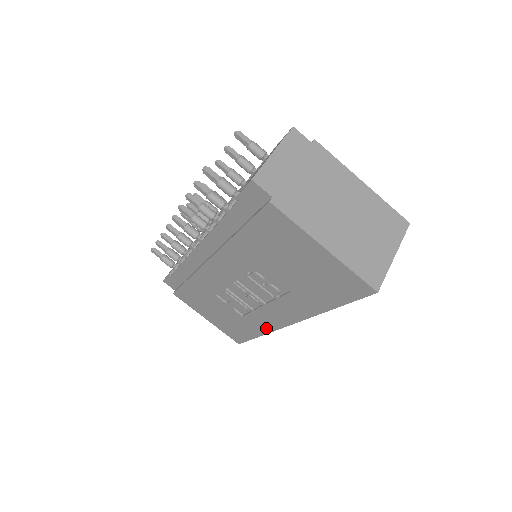
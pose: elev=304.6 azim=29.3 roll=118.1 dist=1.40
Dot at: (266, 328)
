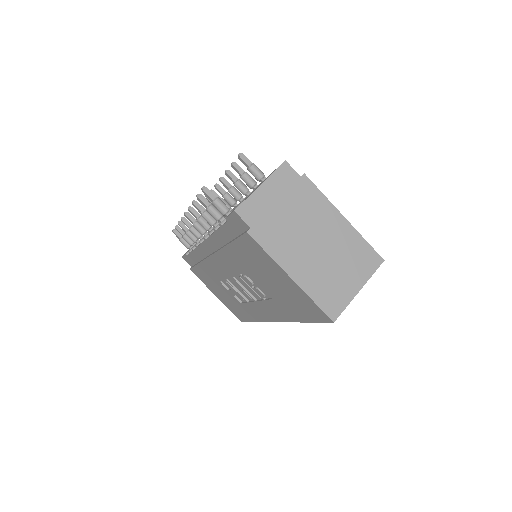
Dot at: (259, 318)
